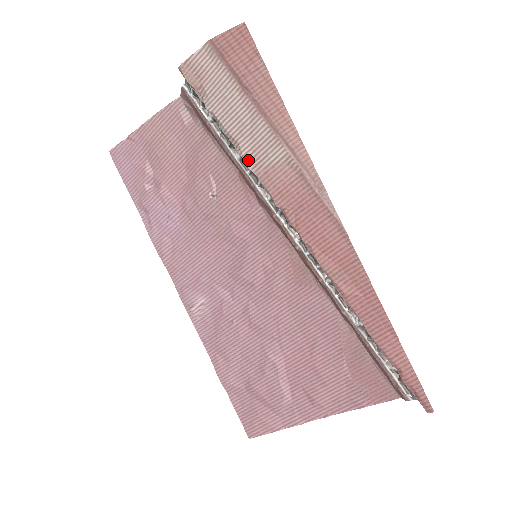
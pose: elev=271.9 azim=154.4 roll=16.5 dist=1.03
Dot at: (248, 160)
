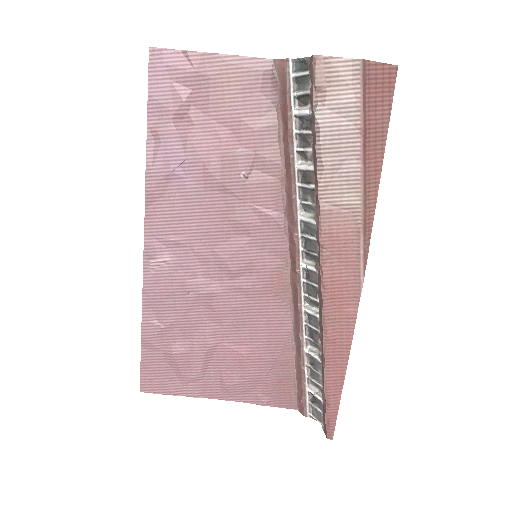
Dot at: (322, 189)
